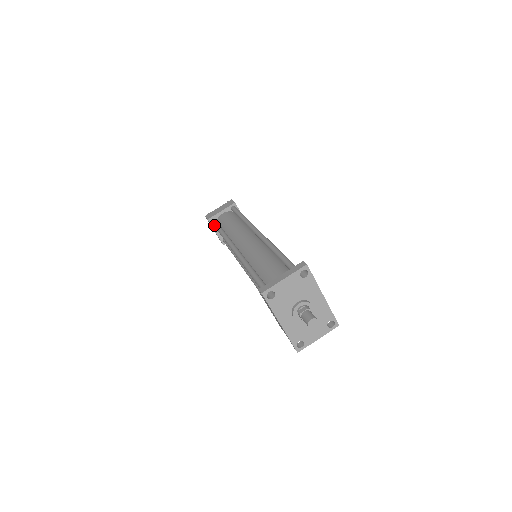
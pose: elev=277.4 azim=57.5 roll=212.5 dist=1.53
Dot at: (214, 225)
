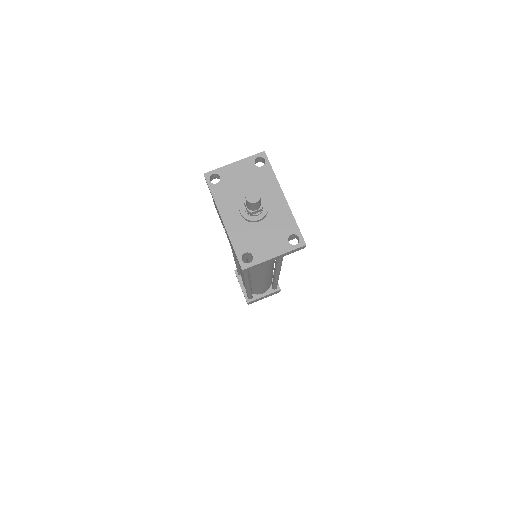
Dot at: occluded
